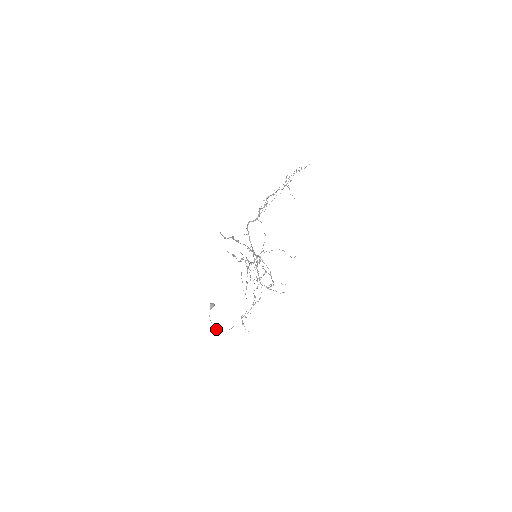
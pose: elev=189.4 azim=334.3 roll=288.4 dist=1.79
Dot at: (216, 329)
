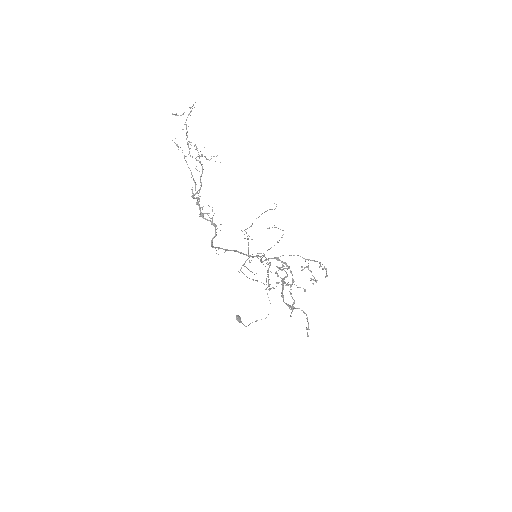
Dot at: (256, 321)
